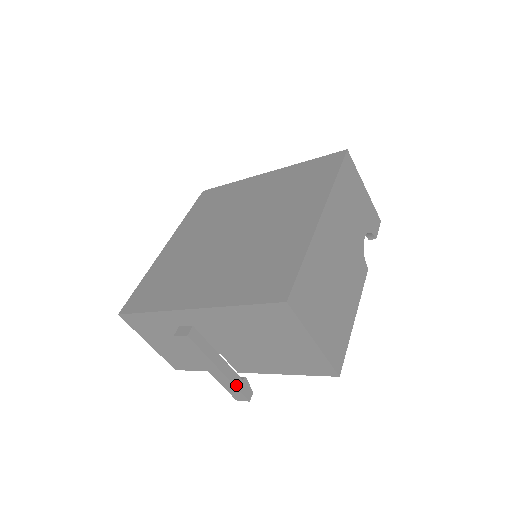
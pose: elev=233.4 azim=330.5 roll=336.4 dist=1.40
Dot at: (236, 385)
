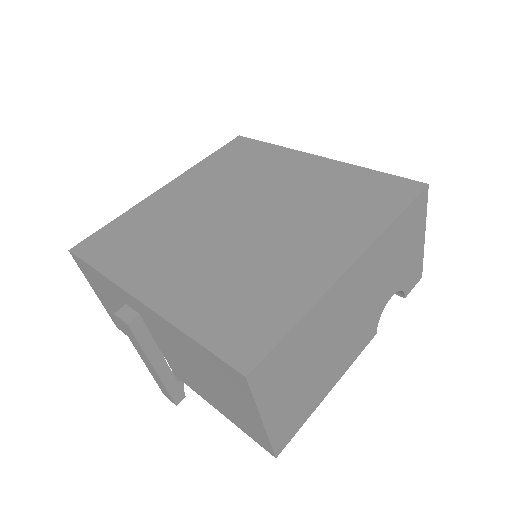
Dot at: (167, 387)
